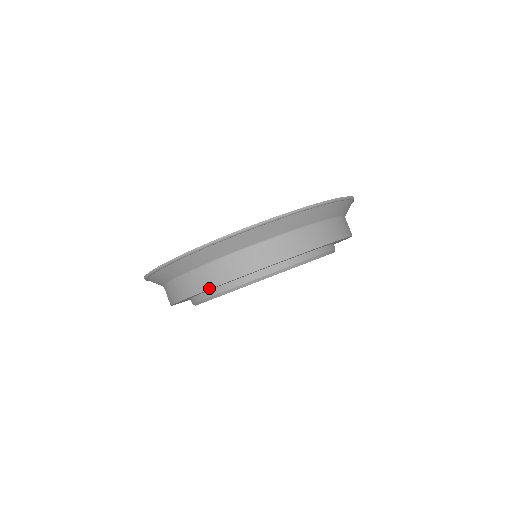
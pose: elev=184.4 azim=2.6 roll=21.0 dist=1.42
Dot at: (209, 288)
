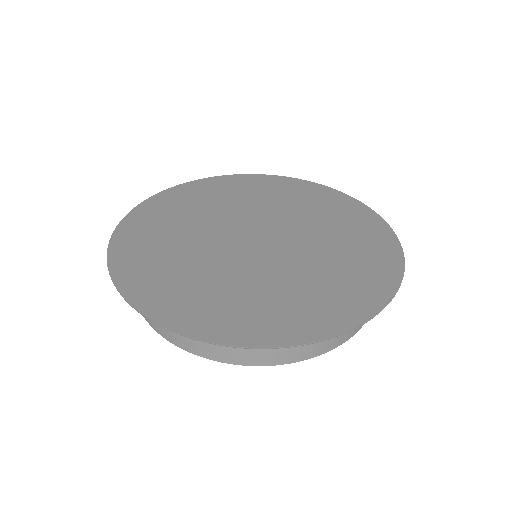
Dot at: occluded
